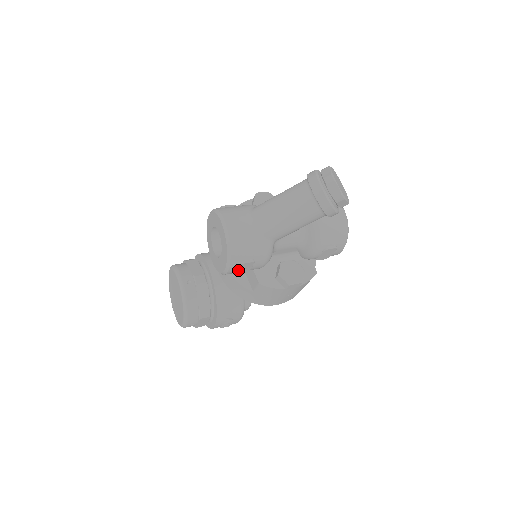
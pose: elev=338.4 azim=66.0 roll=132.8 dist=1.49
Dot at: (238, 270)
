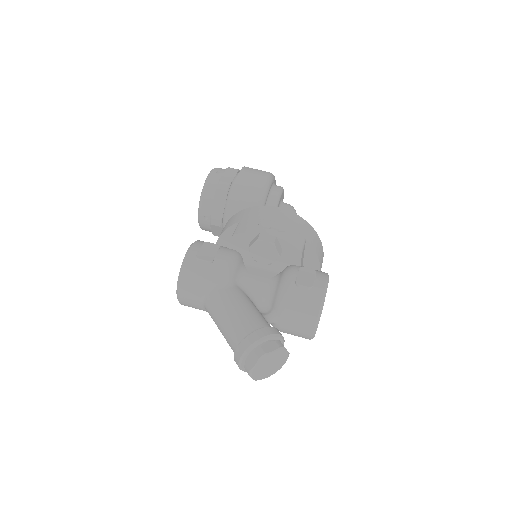
Dot at: occluded
